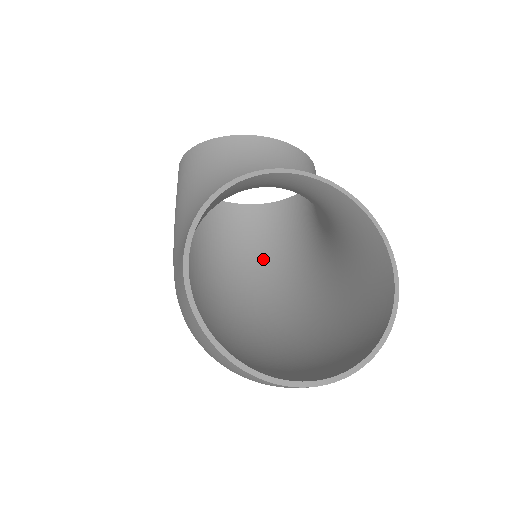
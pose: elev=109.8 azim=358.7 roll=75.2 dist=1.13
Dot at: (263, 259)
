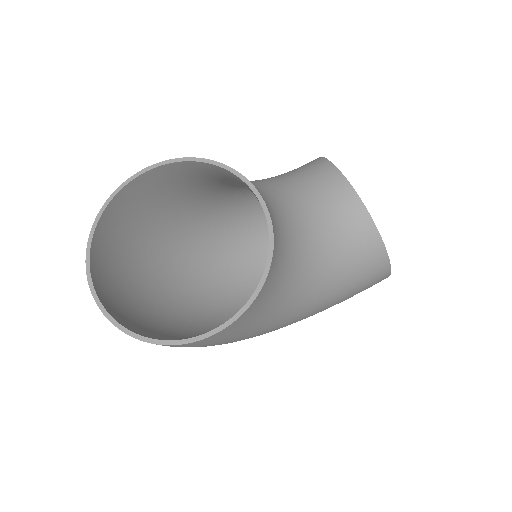
Dot at: occluded
